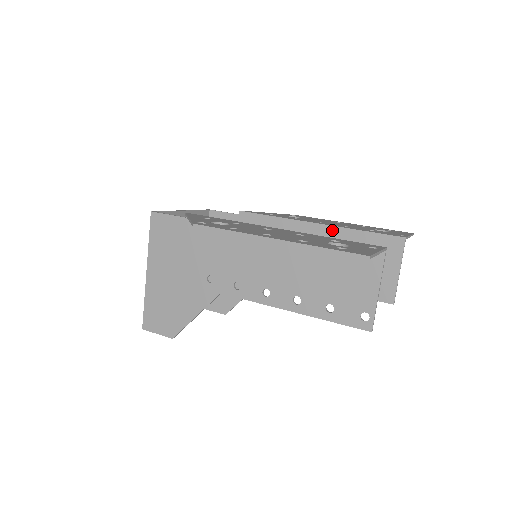
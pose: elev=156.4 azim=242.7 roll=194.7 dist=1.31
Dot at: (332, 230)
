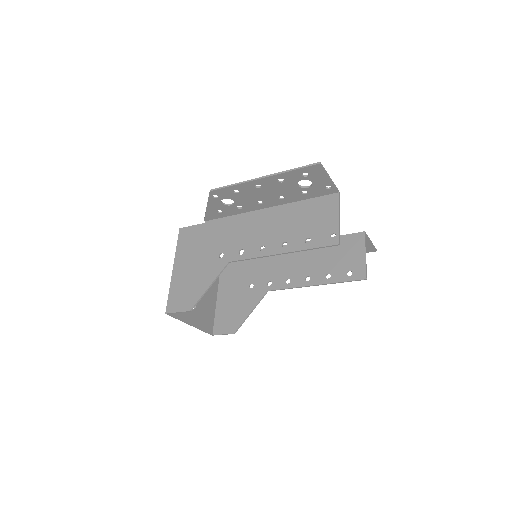
Dot at: occluded
